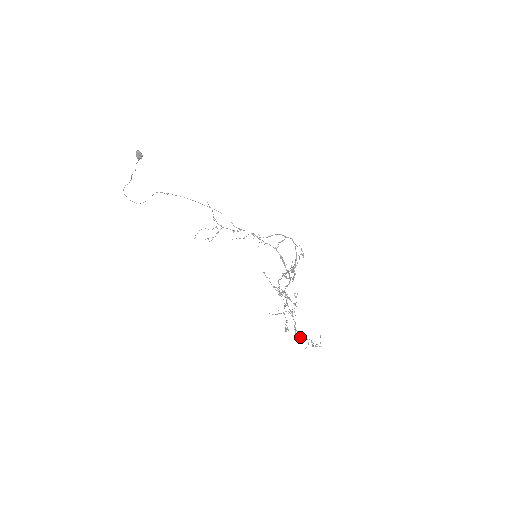
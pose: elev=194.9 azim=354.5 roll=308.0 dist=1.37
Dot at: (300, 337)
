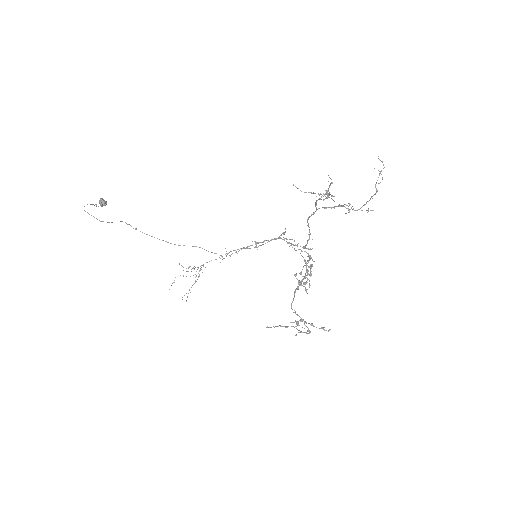
Dot at: occluded
